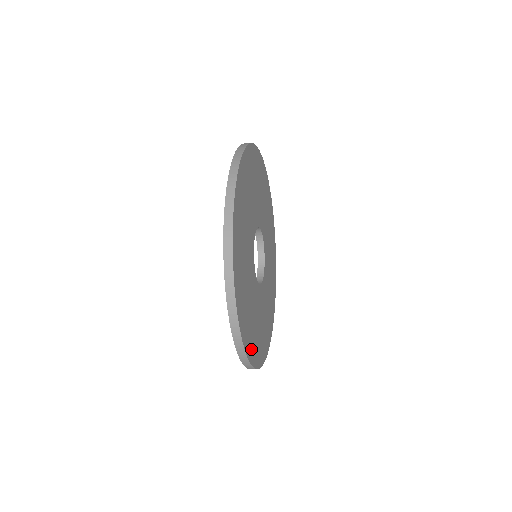
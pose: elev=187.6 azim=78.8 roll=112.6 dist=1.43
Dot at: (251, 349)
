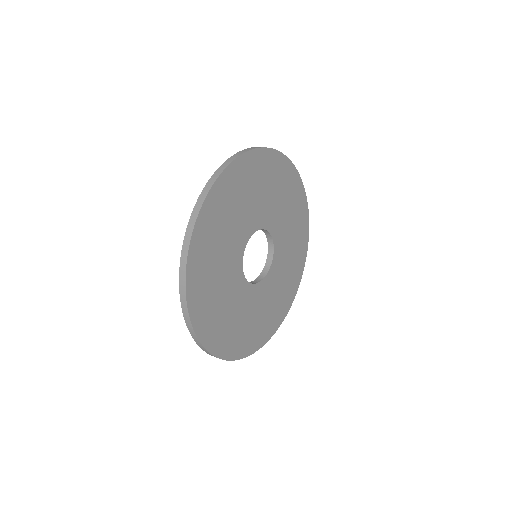
Dot at: (228, 348)
